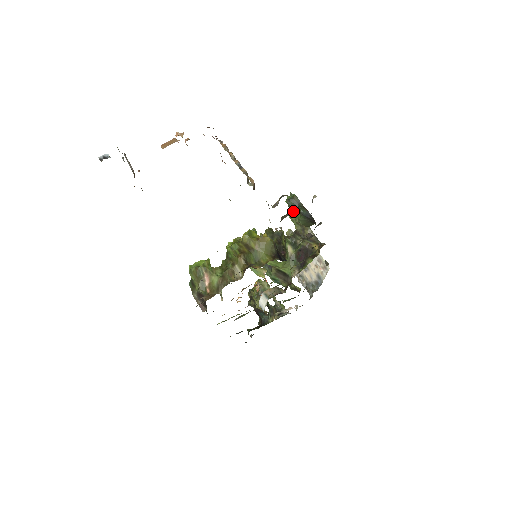
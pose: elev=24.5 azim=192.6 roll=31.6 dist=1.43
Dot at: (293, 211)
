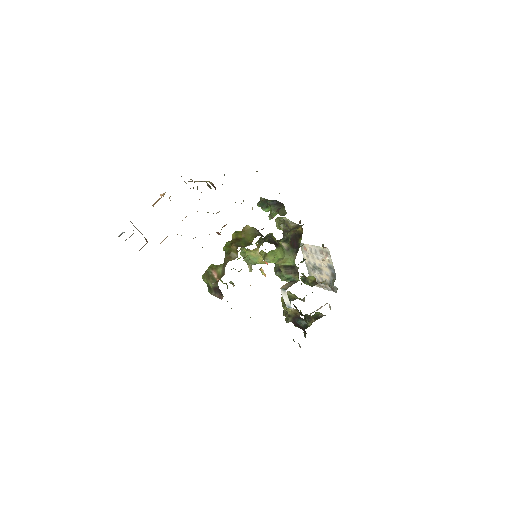
Dot at: (265, 208)
